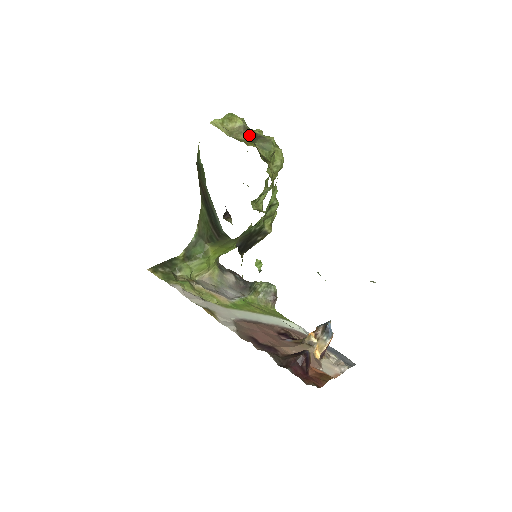
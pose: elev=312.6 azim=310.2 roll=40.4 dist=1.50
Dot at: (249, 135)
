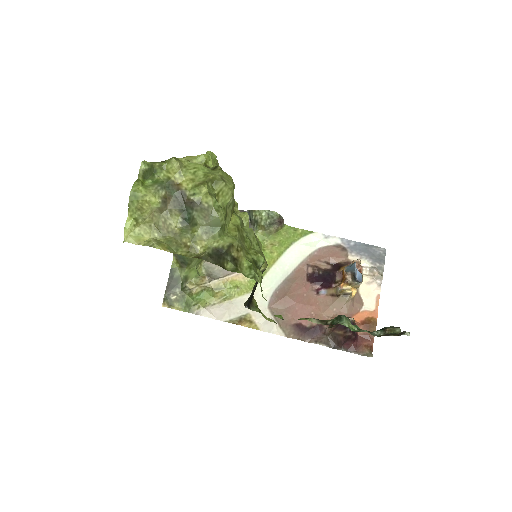
Dot at: (177, 207)
